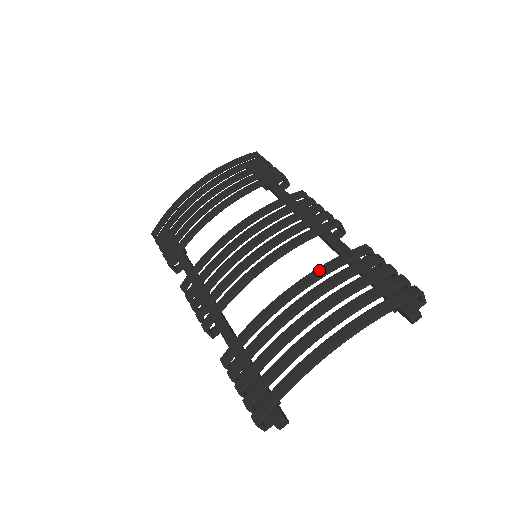
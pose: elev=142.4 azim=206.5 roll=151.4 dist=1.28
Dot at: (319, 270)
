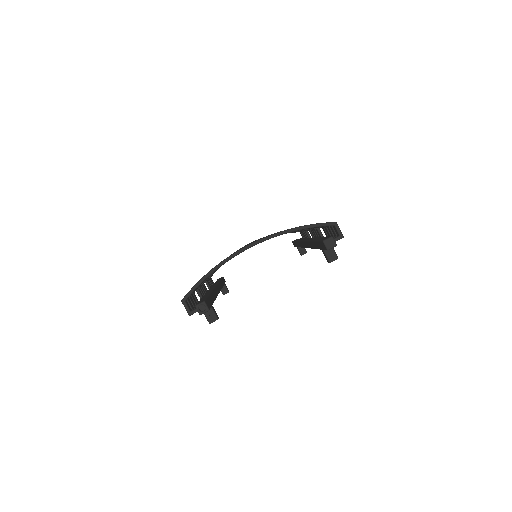
Dot at: occluded
